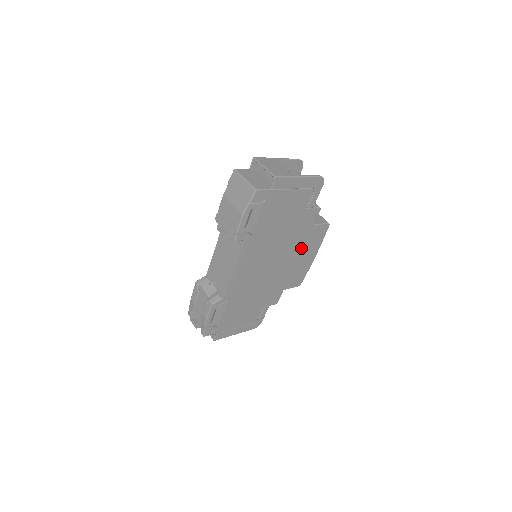
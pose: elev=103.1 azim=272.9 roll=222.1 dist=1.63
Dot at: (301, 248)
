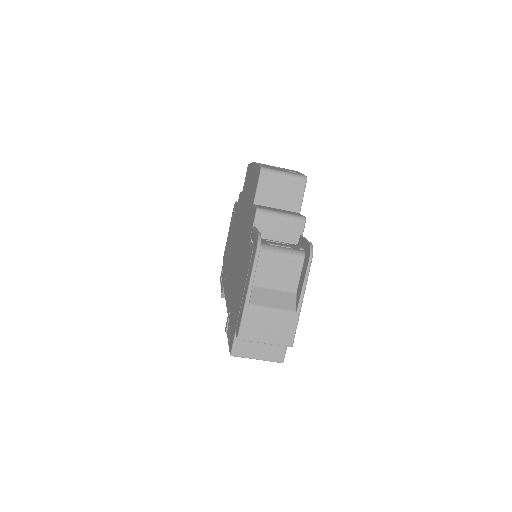
Dot at: occluded
